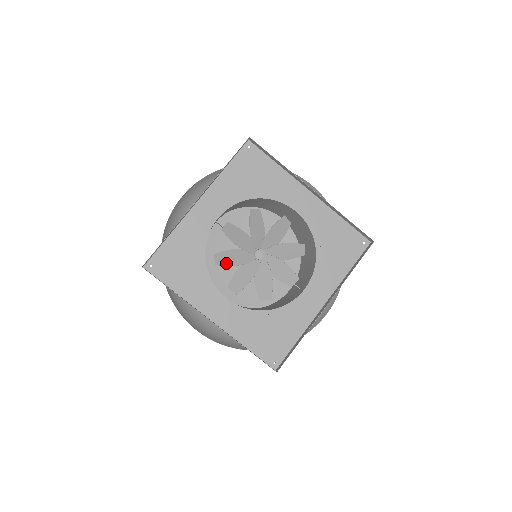
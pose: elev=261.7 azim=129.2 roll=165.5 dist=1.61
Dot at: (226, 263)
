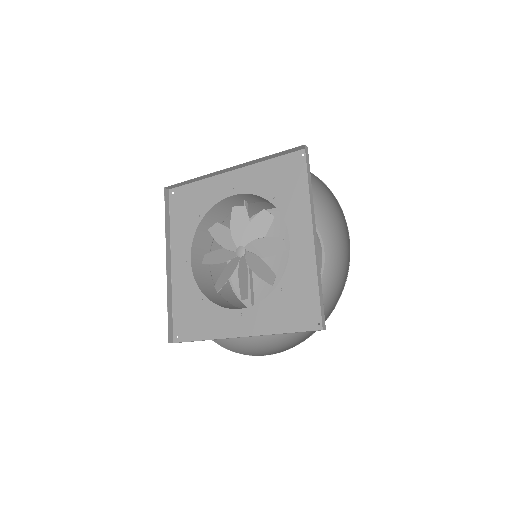
Dot at: (215, 235)
